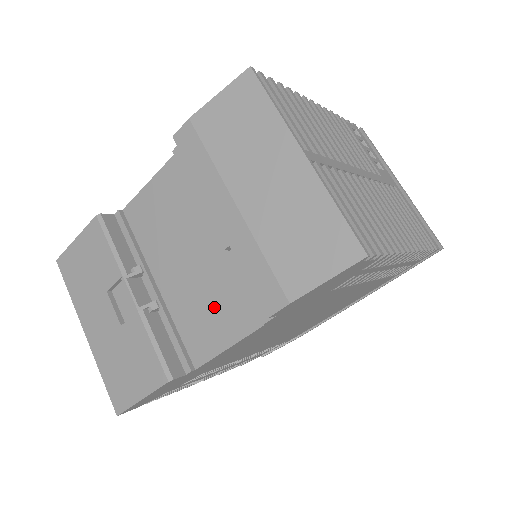
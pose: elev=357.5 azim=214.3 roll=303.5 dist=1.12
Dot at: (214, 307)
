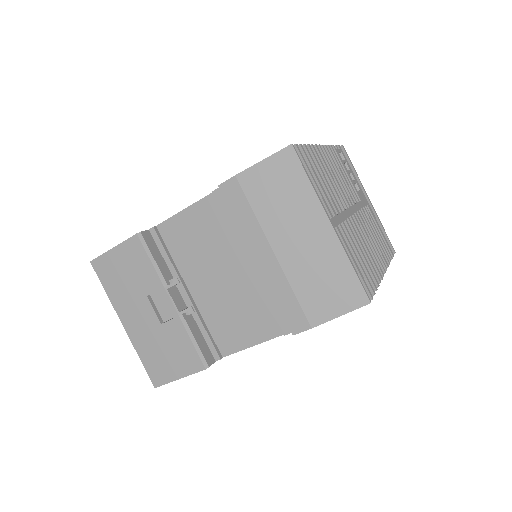
Dot at: (243, 316)
